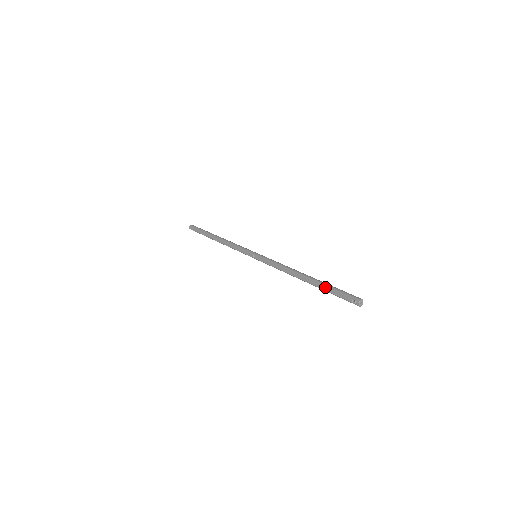
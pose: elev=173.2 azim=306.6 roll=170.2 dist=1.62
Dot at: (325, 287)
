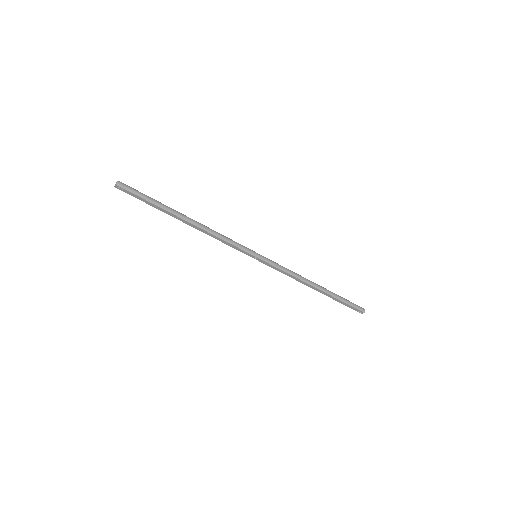
Dot at: (337, 300)
